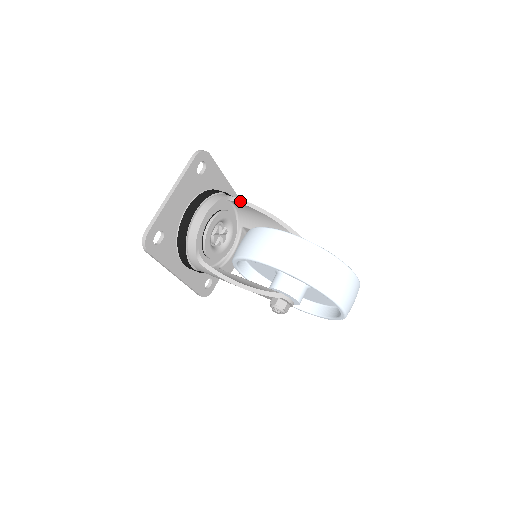
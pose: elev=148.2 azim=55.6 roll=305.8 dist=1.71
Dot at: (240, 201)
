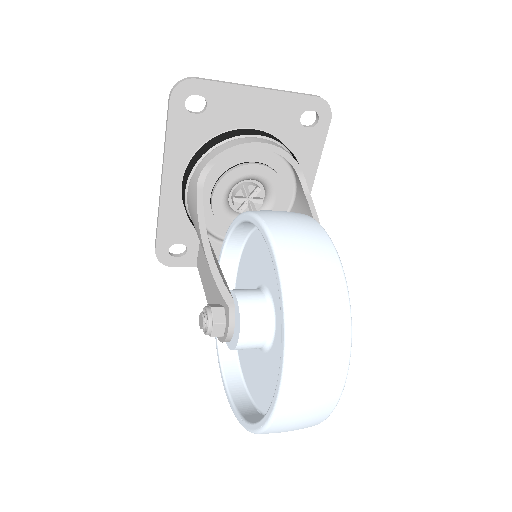
Dot at: (306, 191)
